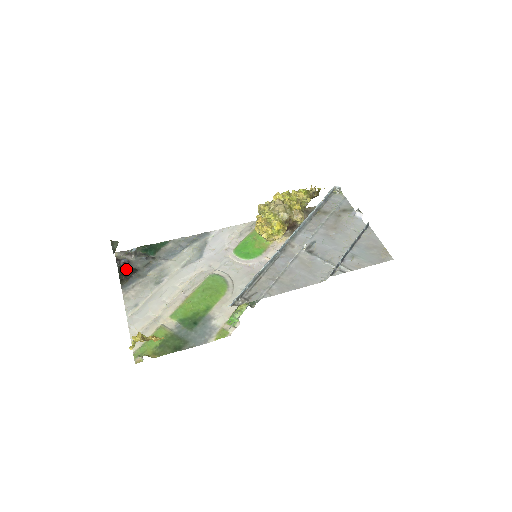
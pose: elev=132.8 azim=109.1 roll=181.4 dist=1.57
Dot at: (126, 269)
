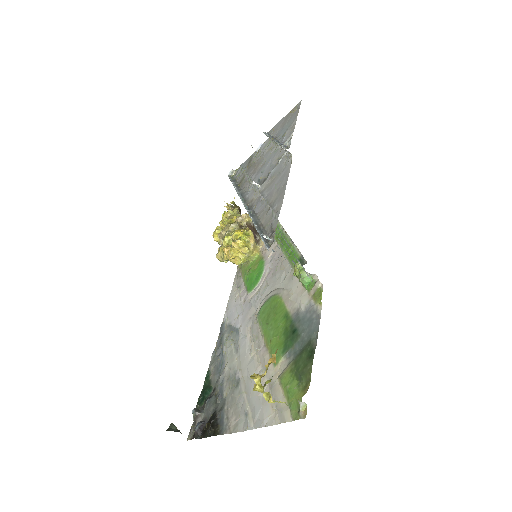
Dot at: (207, 426)
